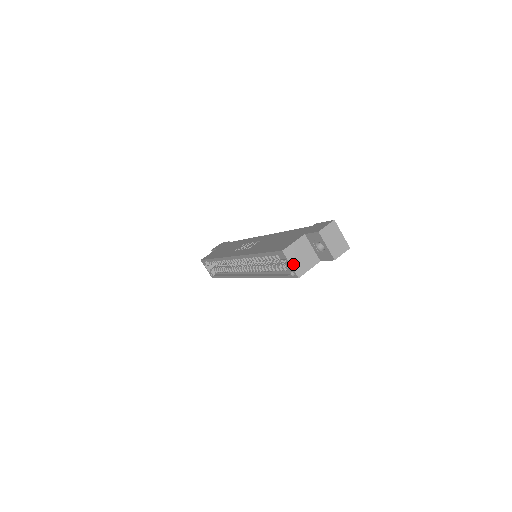
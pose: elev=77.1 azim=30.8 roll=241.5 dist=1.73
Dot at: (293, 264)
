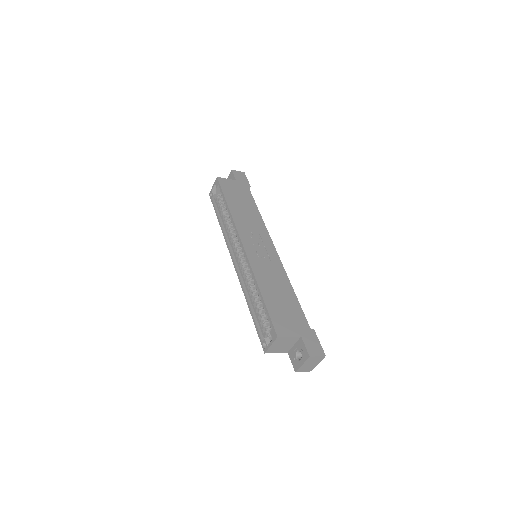
Dot at: (273, 346)
